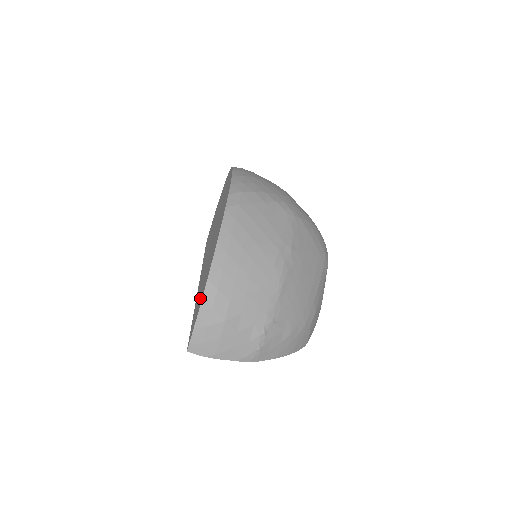
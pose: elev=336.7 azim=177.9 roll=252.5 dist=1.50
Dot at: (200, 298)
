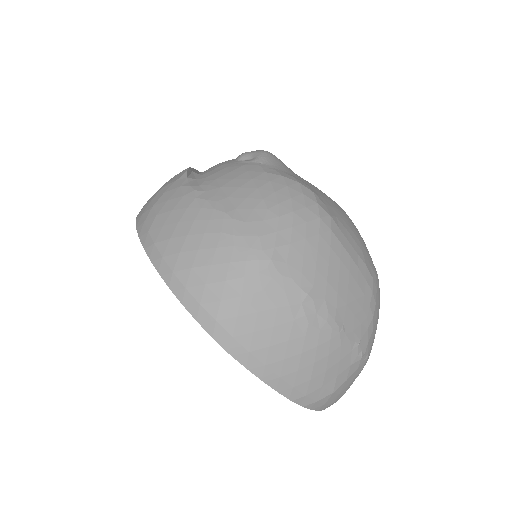
Dot at: occluded
